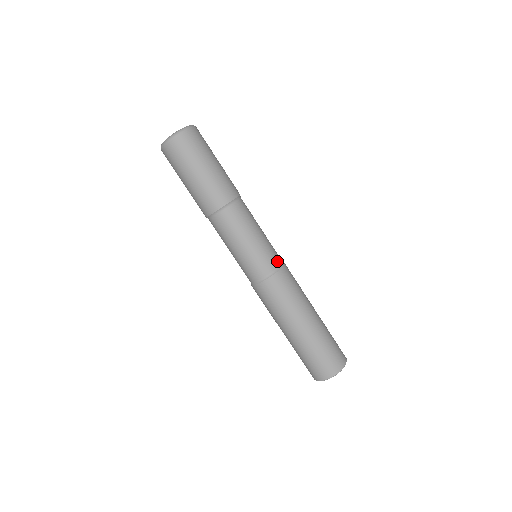
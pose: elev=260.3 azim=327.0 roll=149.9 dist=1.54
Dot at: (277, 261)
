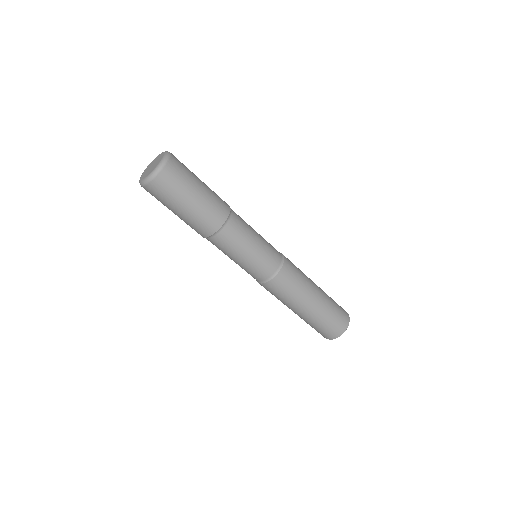
Dot at: (278, 255)
